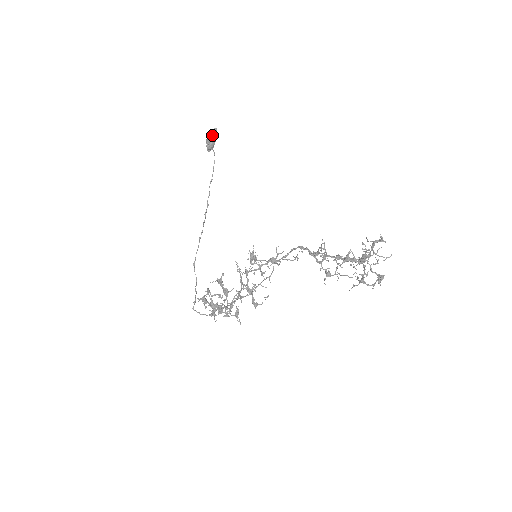
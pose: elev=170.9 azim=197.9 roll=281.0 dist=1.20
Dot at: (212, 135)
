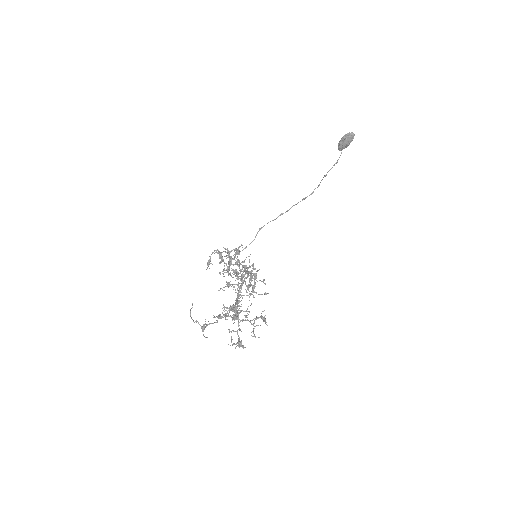
Dot at: (345, 137)
